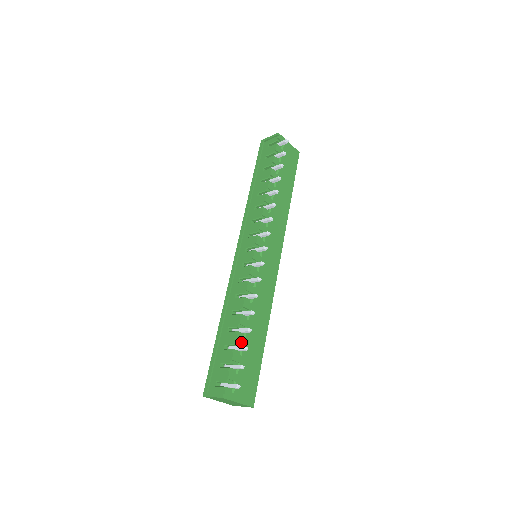
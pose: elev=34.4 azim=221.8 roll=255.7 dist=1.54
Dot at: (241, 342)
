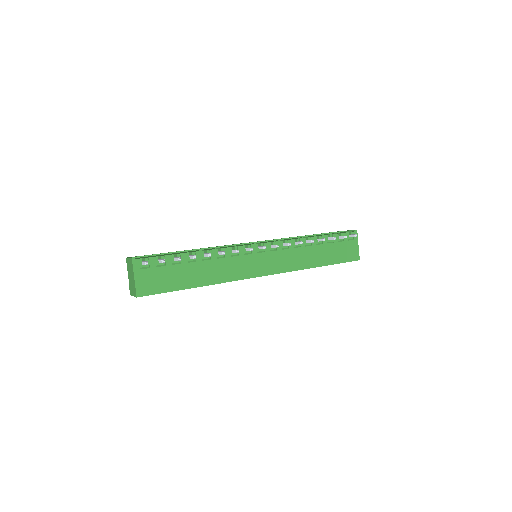
Dot at: (182, 260)
